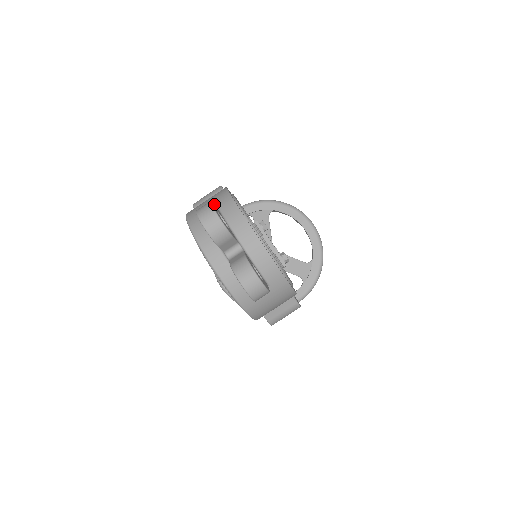
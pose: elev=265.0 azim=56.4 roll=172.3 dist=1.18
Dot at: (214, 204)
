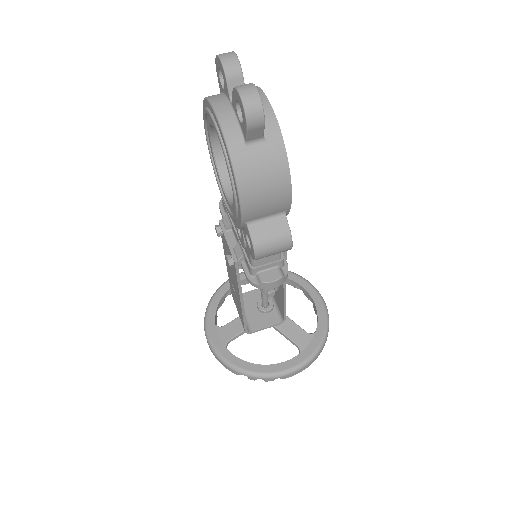
Dot at: occluded
